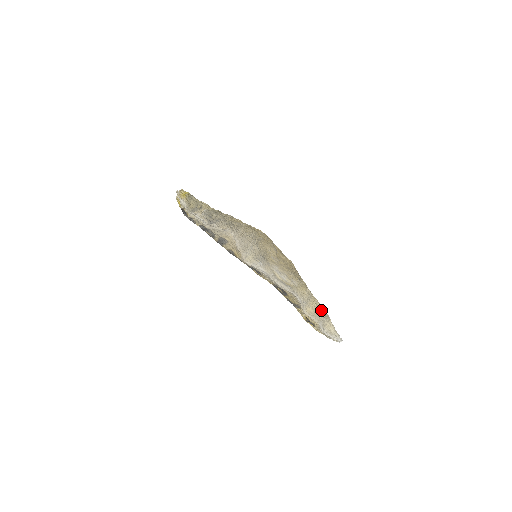
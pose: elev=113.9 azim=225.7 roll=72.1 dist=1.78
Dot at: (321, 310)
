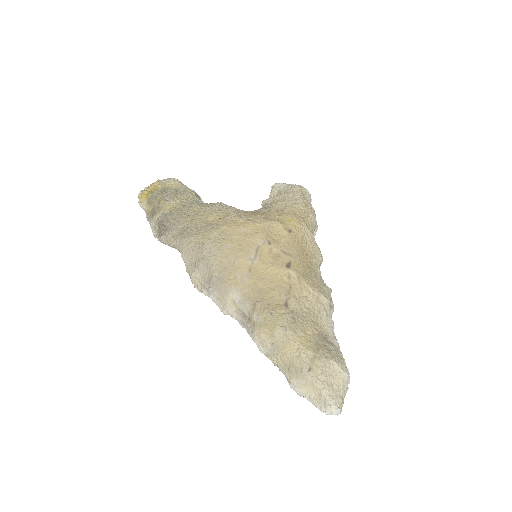
Dot at: (301, 362)
